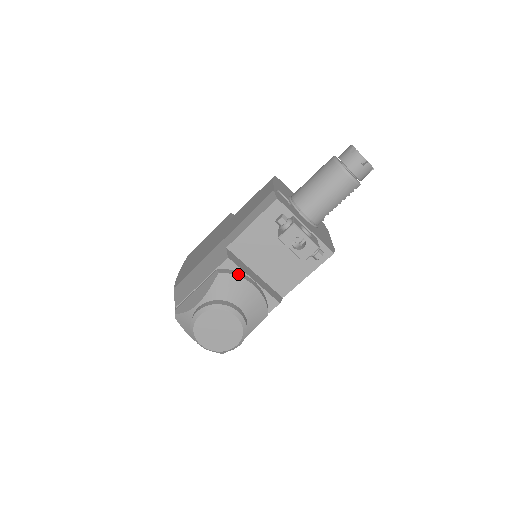
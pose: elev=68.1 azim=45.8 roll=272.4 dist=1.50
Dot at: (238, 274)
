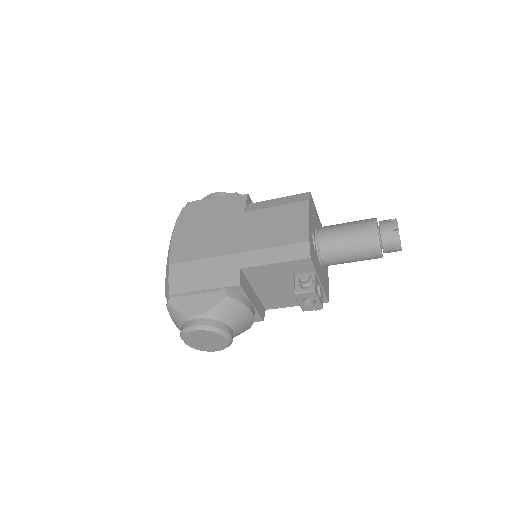
Dot at: (242, 300)
